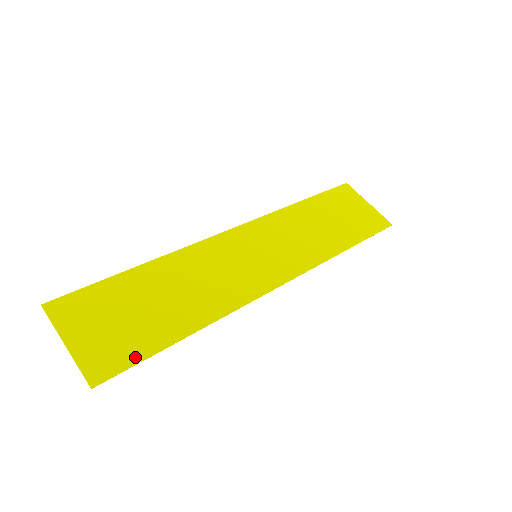
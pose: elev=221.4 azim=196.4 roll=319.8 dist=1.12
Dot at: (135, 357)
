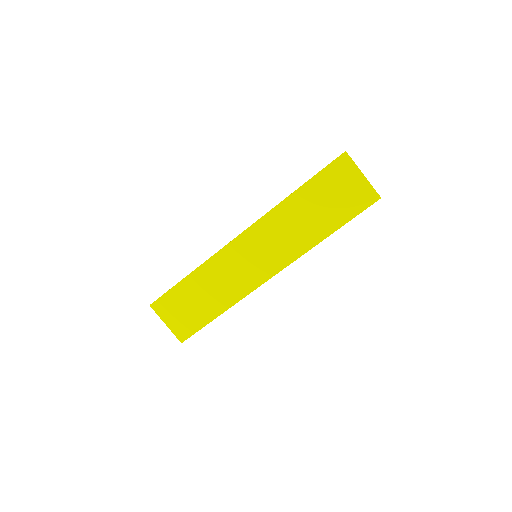
Dot at: (196, 329)
